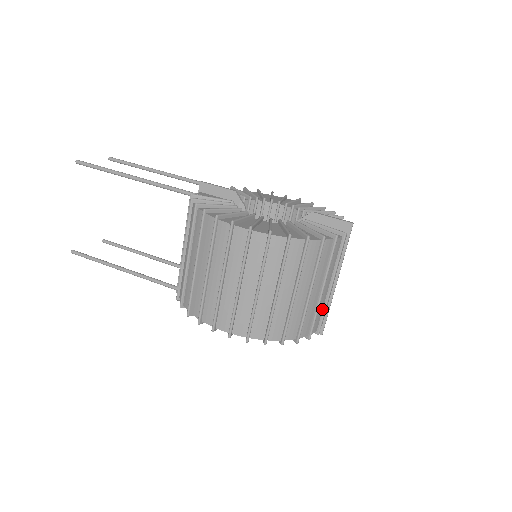
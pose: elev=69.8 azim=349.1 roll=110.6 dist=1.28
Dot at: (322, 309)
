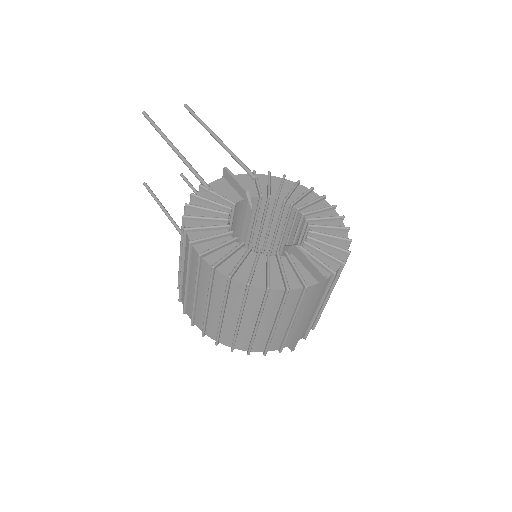
Dot at: (284, 336)
